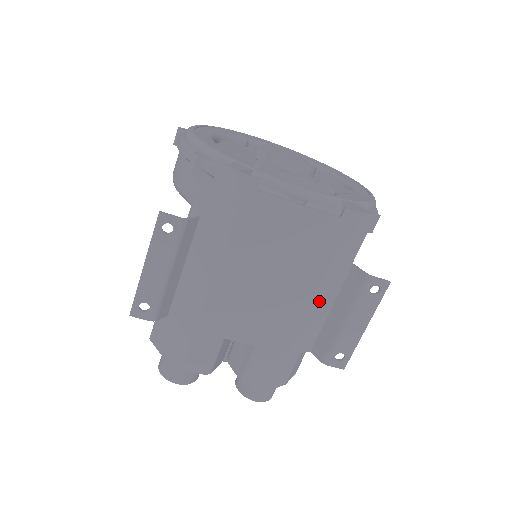
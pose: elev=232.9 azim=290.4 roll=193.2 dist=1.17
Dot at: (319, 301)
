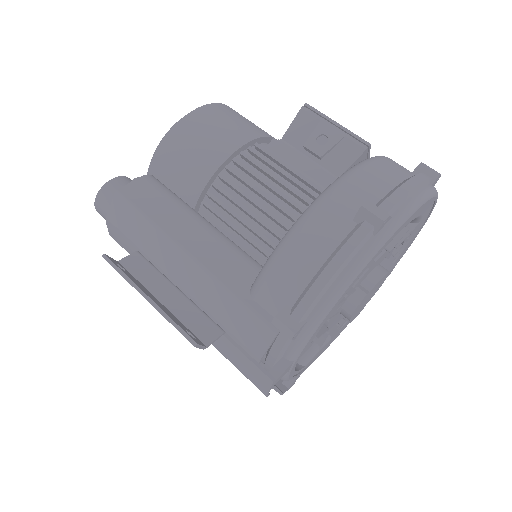
Dot at: occluded
